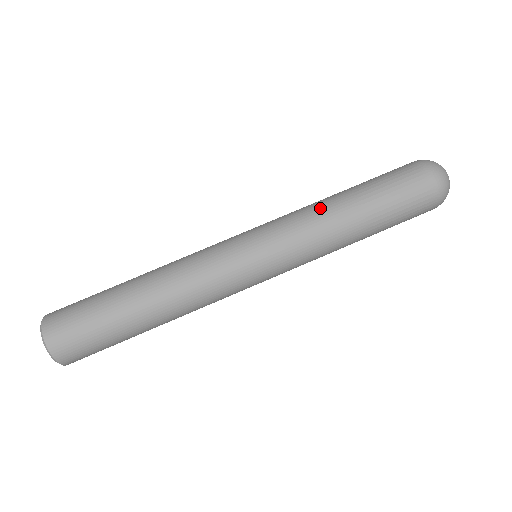
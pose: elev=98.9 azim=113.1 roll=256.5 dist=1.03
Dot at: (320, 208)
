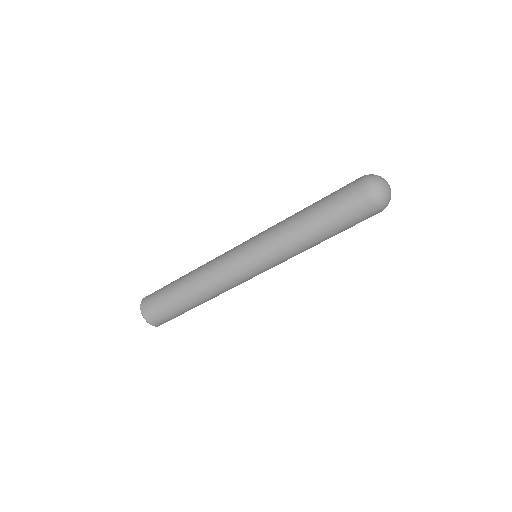
Dot at: (294, 236)
